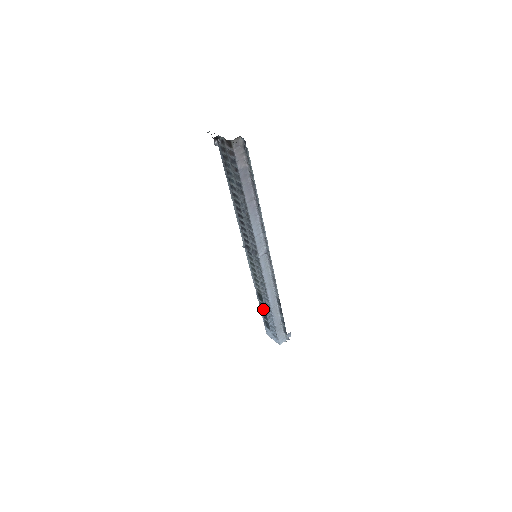
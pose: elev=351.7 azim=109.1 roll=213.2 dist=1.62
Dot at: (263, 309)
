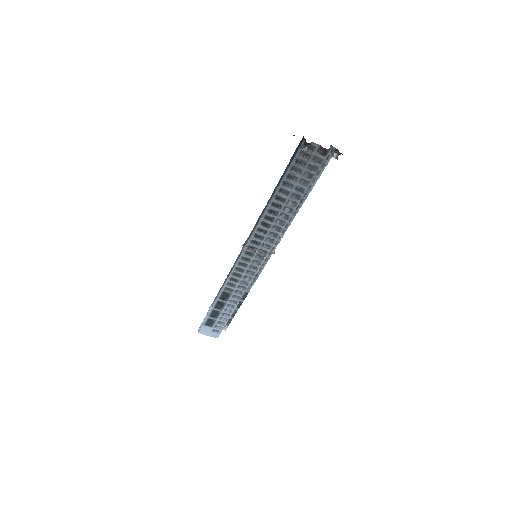
Dot at: (218, 308)
